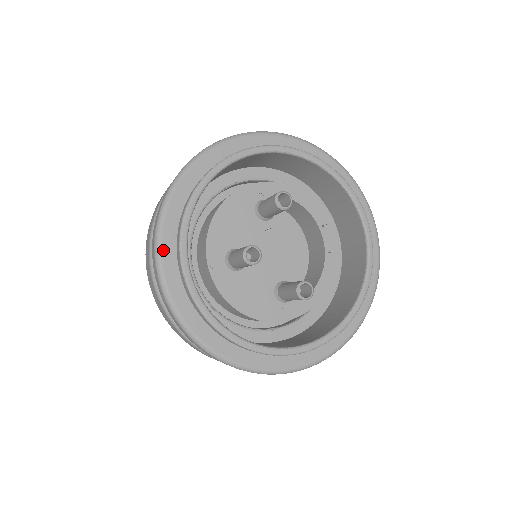
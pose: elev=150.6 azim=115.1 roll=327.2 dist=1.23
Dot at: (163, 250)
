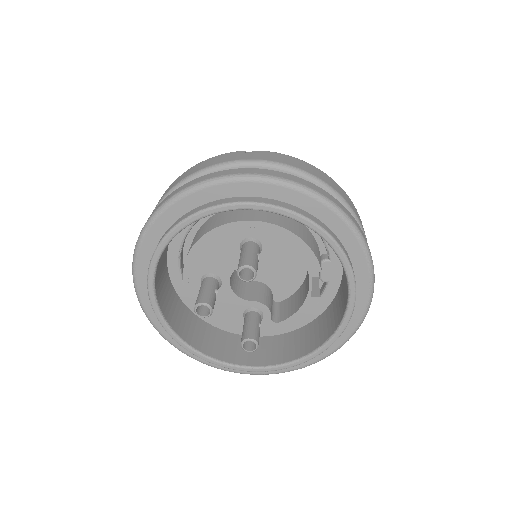
Dot at: (138, 269)
